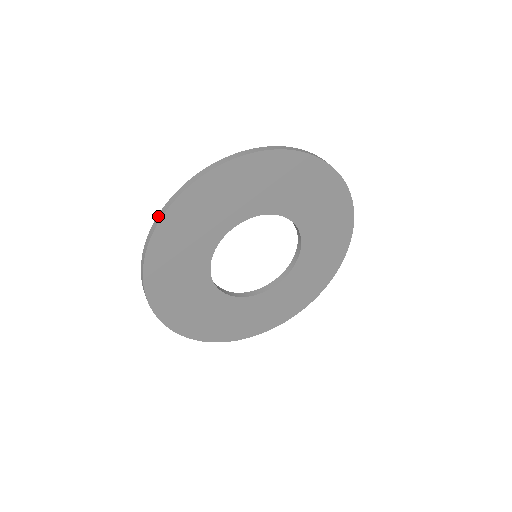
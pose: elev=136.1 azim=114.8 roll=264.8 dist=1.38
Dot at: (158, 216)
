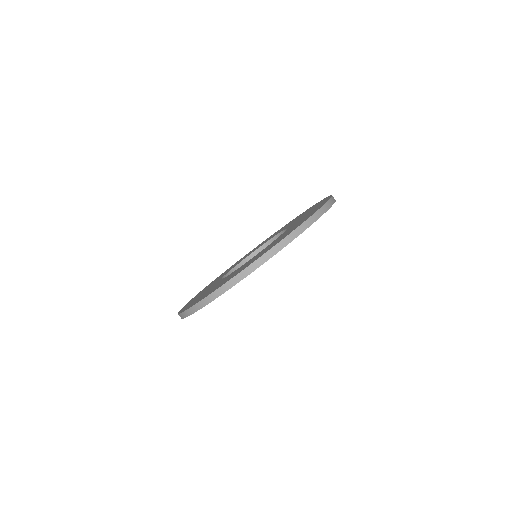
Dot at: (194, 307)
